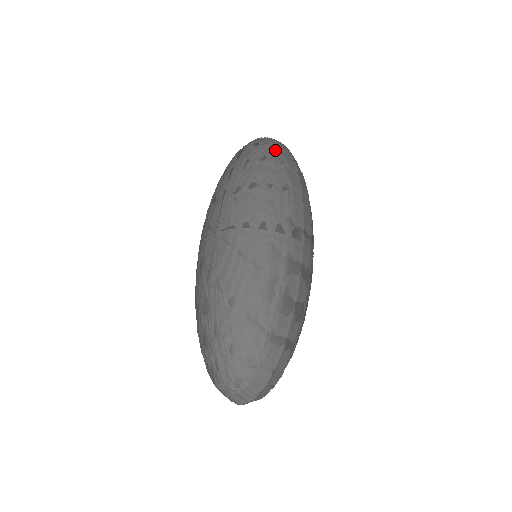
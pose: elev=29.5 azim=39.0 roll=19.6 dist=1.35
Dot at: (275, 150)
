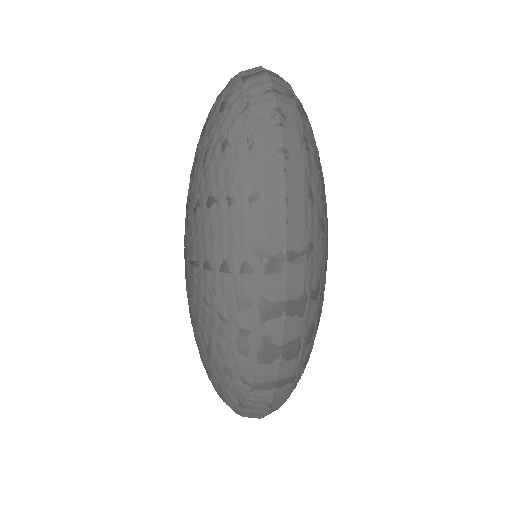
Dot at: (243, 119)
